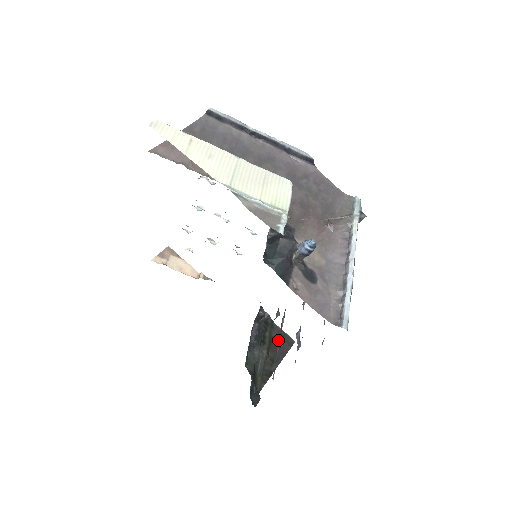
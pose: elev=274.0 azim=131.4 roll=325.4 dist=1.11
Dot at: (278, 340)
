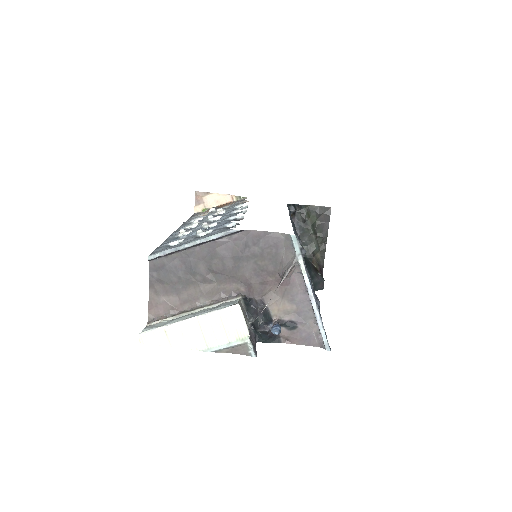
Dot at: (317, 217)
